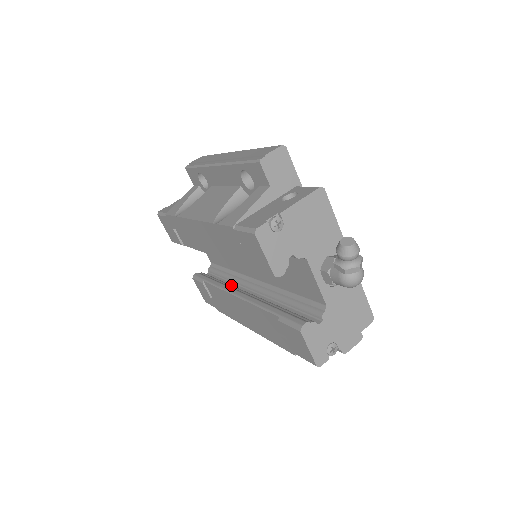
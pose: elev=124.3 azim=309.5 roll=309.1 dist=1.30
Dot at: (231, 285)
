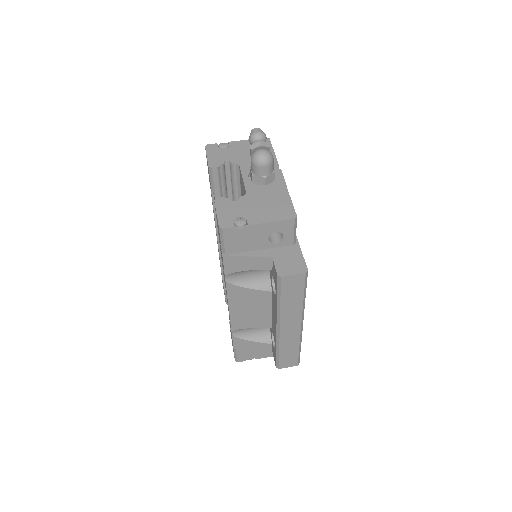
Dot at: occluded
